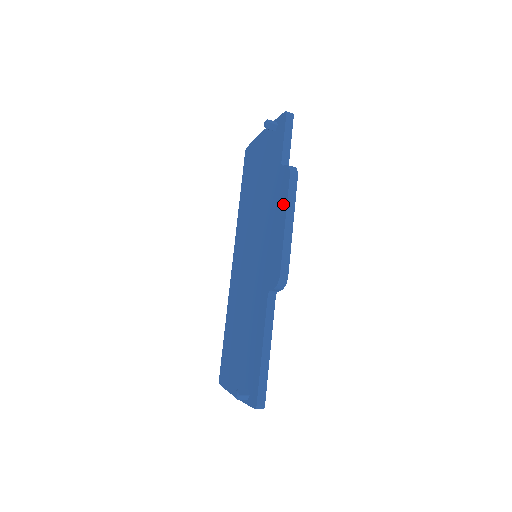
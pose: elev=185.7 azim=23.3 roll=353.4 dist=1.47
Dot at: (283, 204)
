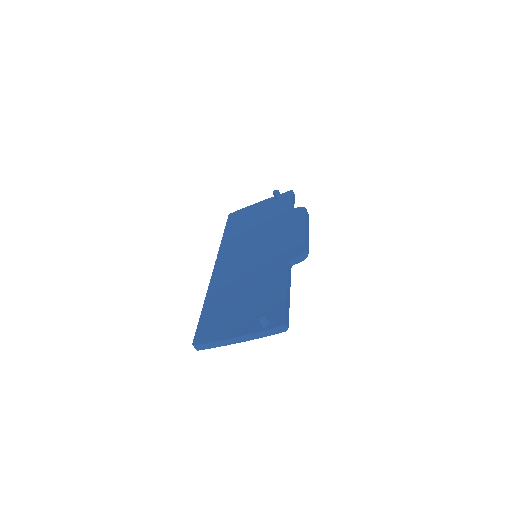
Dot at: (301, 221)
